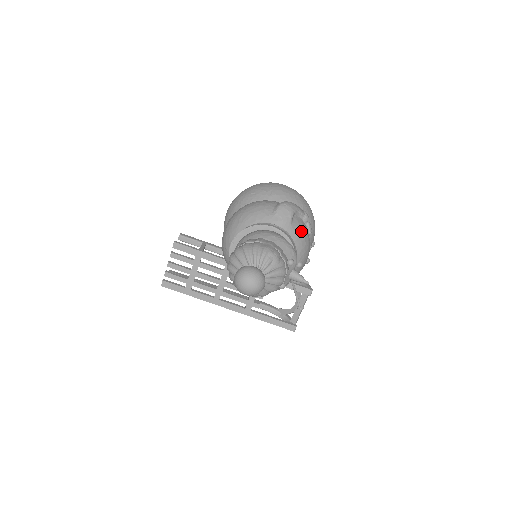
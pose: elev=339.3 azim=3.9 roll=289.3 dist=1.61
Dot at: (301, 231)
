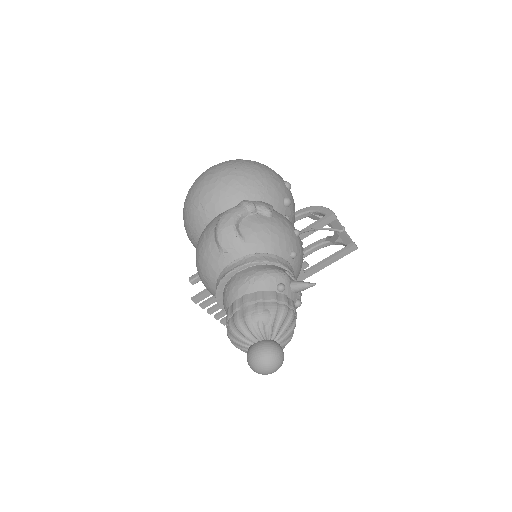
Dot at: (260, 233)
